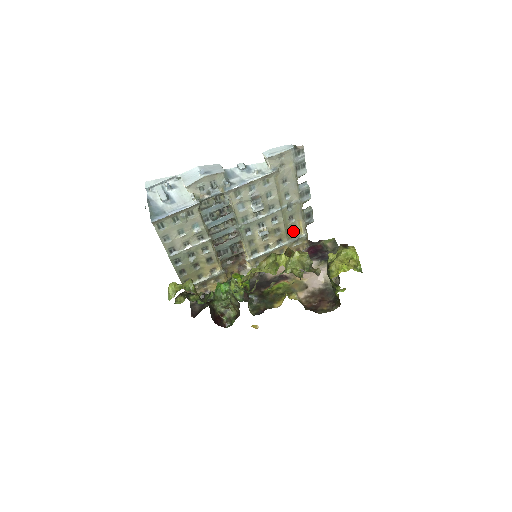
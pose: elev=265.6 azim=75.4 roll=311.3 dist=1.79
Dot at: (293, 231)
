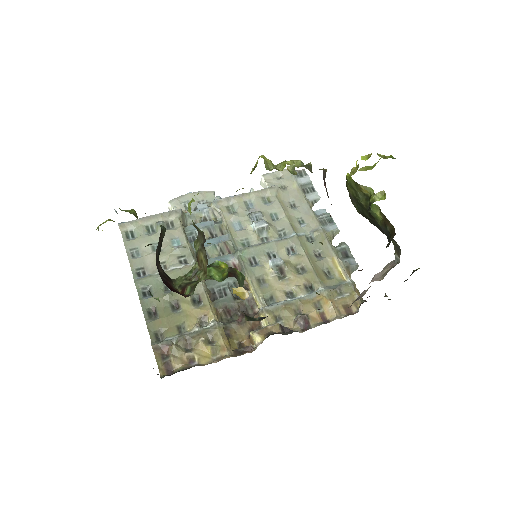
Dot at: (329, 277)
